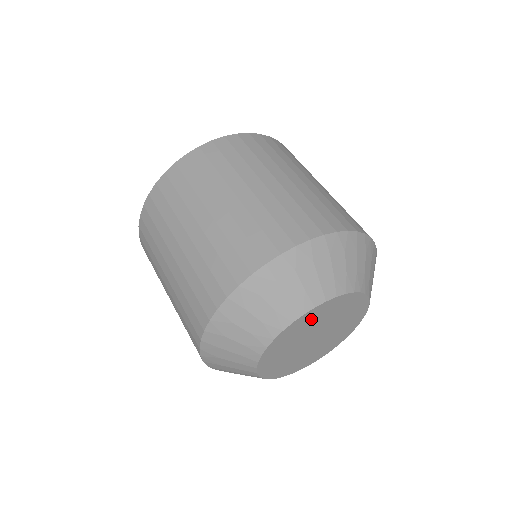
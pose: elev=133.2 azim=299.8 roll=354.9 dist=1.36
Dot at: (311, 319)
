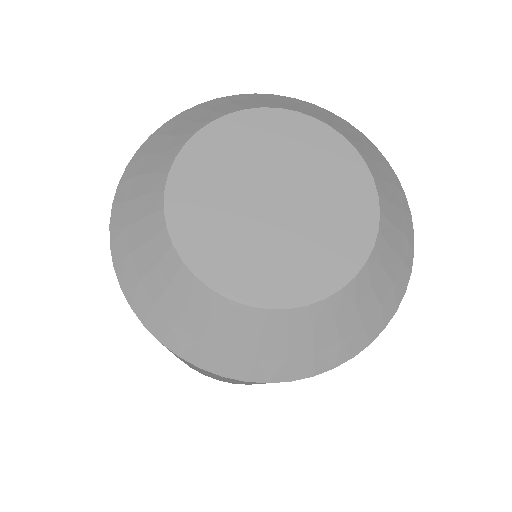
Dot at: (247, 136)
